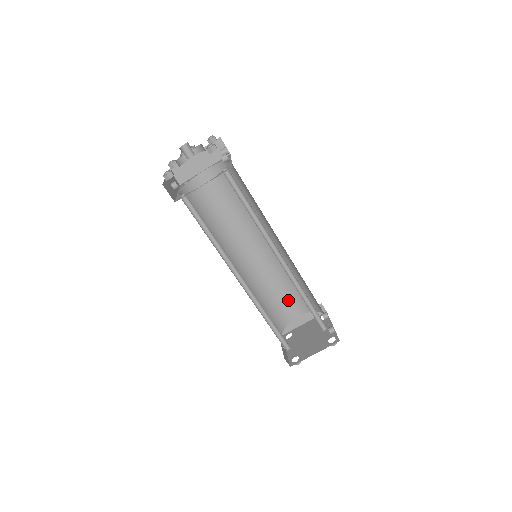
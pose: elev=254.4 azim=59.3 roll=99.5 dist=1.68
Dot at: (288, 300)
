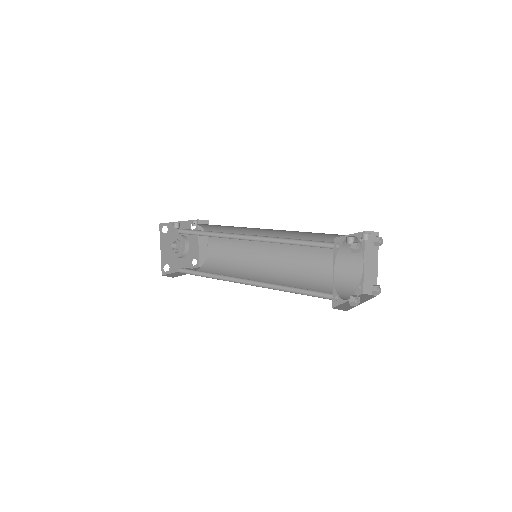
Dot at: (339, 261)
